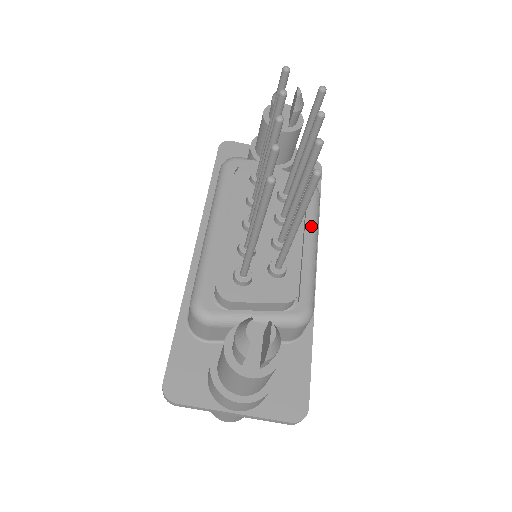
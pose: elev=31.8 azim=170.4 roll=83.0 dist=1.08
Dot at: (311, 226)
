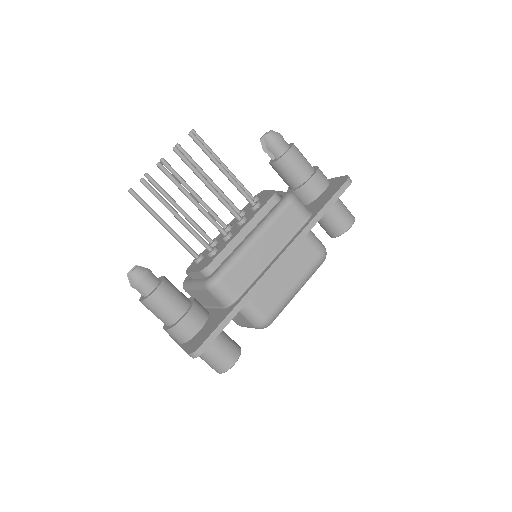
Dot at: (260, 224)
